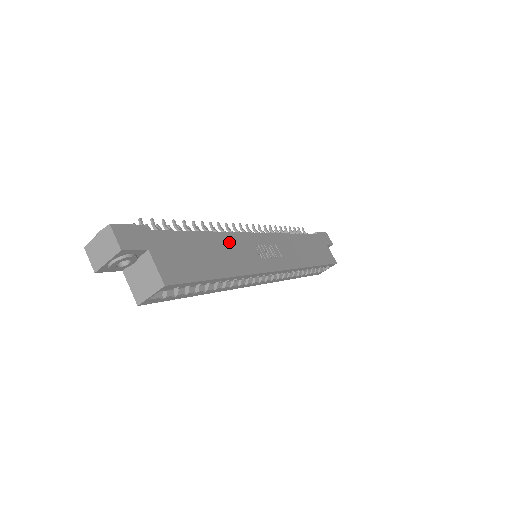
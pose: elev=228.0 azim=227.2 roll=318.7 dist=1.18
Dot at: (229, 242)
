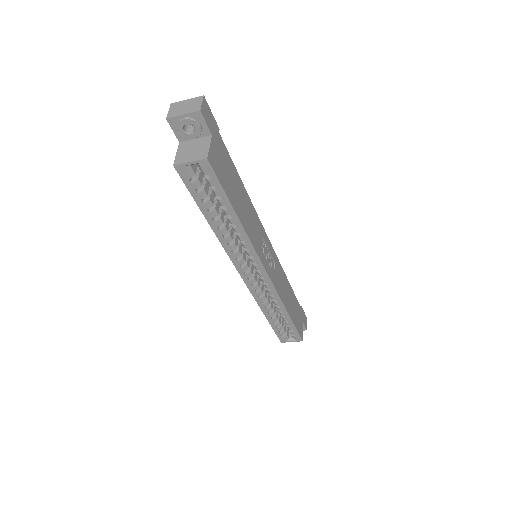
Dot at: (252, 212)
